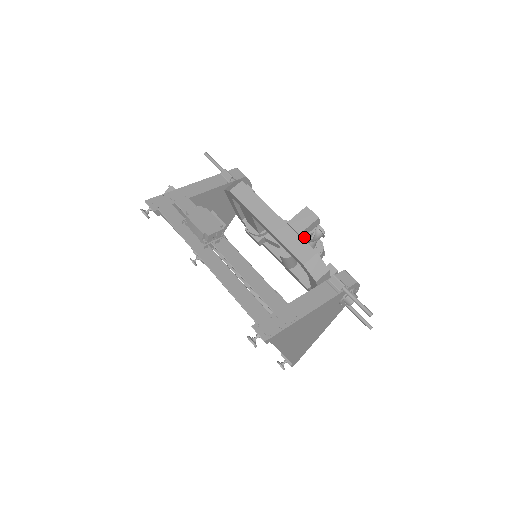
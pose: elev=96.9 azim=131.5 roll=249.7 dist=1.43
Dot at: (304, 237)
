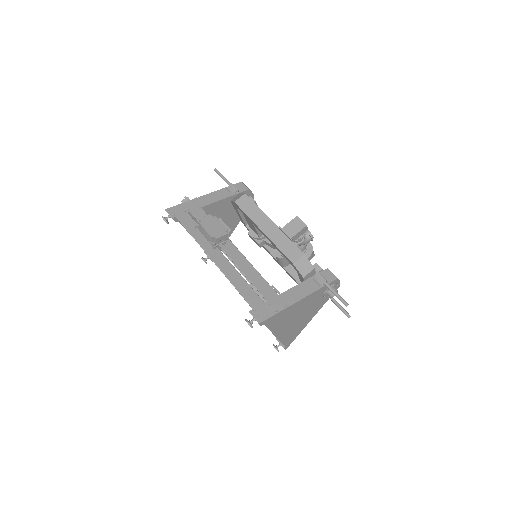
Dot at: (295, 241)
